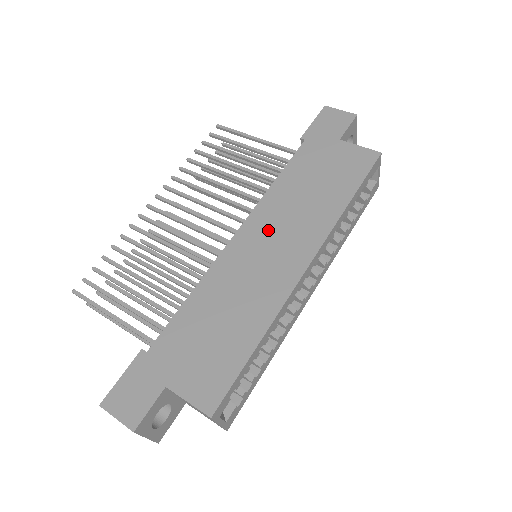
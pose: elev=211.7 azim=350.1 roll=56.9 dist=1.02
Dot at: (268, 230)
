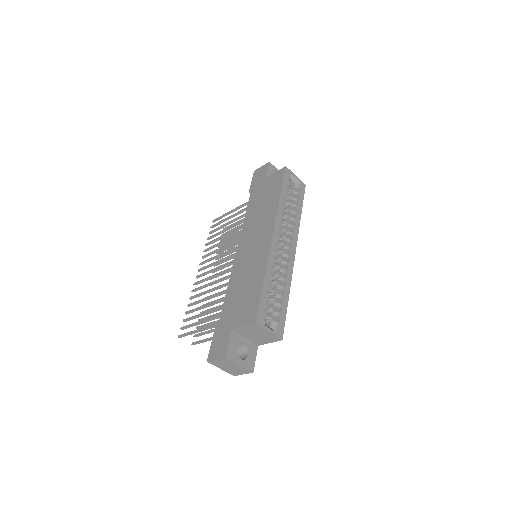
Dot at: (250, 237)
